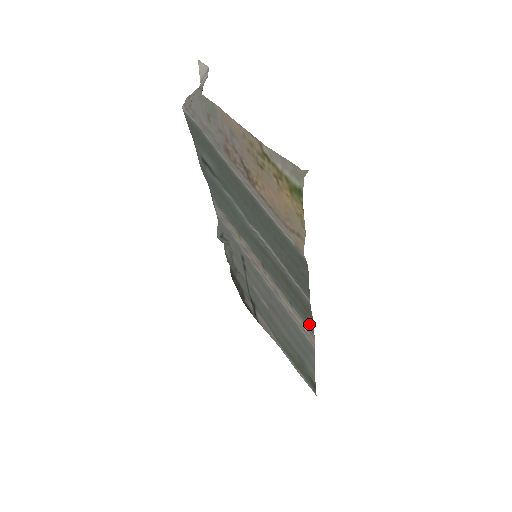
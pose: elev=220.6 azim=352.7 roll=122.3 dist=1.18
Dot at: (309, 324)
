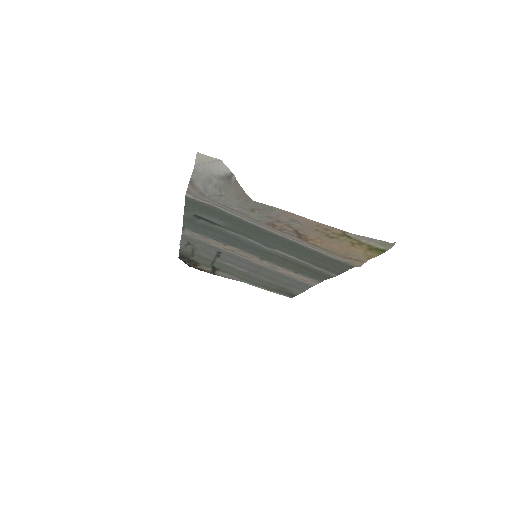
Dot at: (317, 279)
